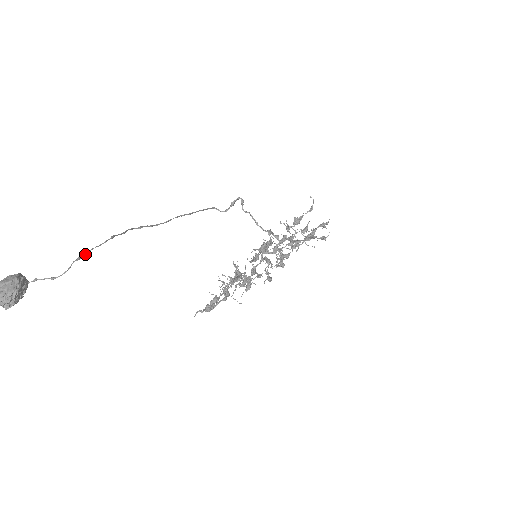
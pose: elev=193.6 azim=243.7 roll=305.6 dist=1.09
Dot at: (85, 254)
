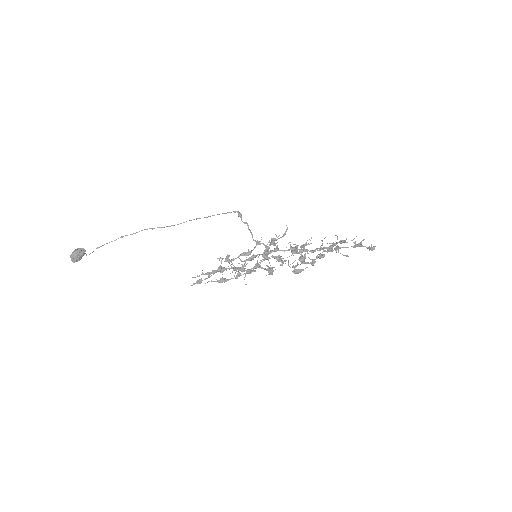
Dot at: occluded
